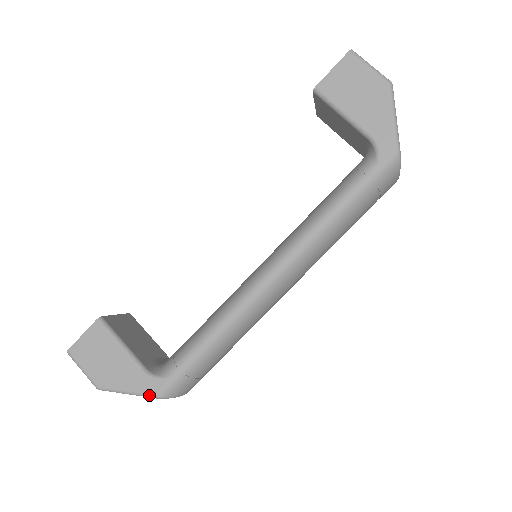
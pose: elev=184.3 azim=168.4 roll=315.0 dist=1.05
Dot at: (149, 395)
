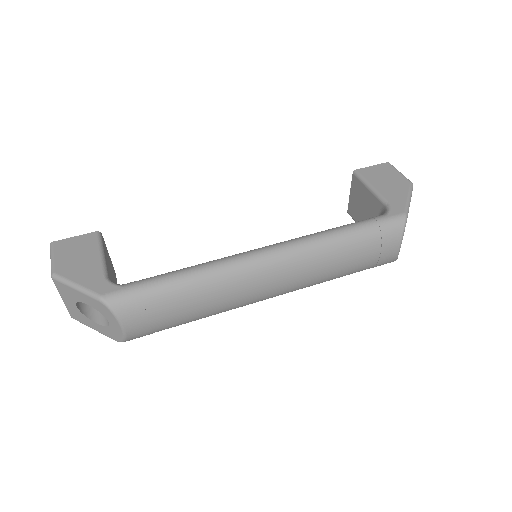
Dot at: (95, 293)
